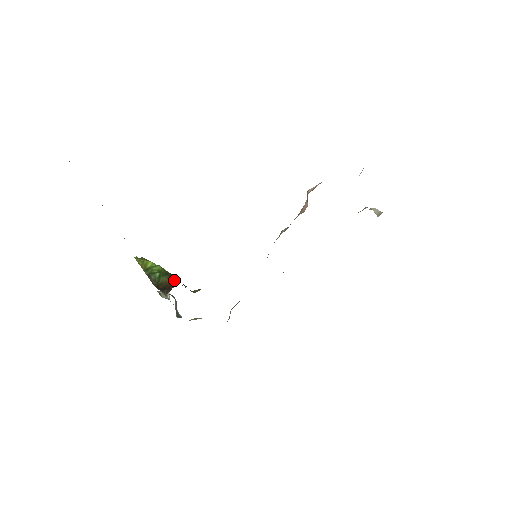
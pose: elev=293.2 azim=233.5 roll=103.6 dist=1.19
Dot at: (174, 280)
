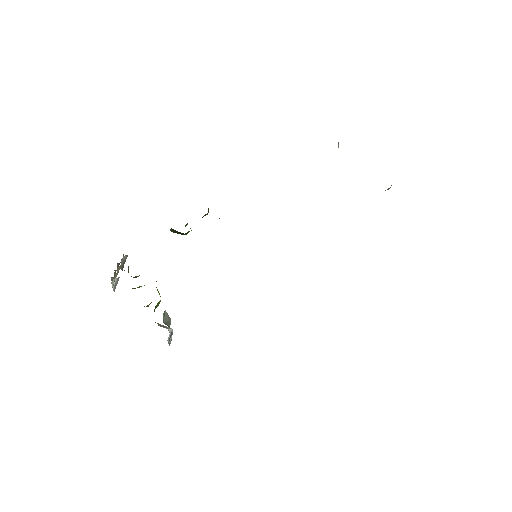
Dot at: occluded
